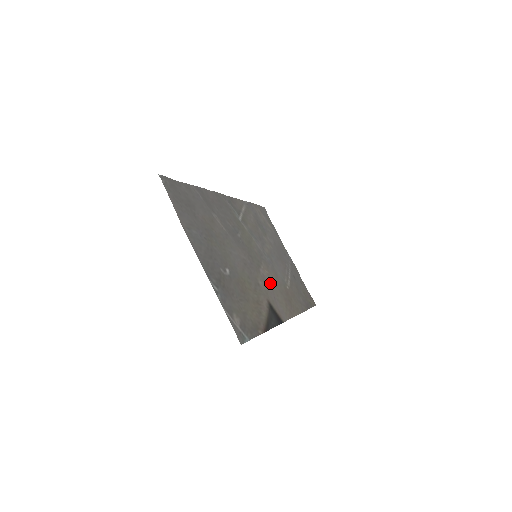
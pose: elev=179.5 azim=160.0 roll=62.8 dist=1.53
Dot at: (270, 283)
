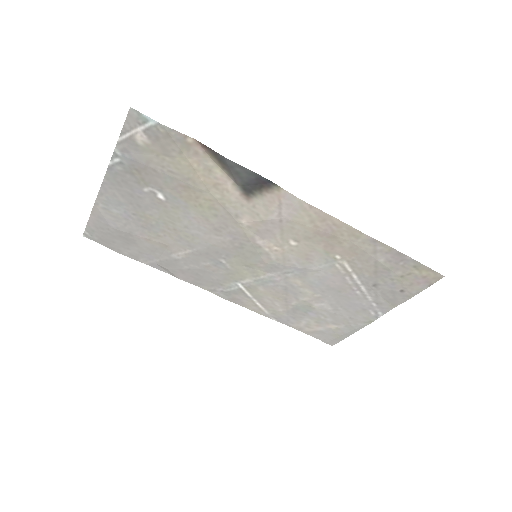
Dot at: (278, 237)
